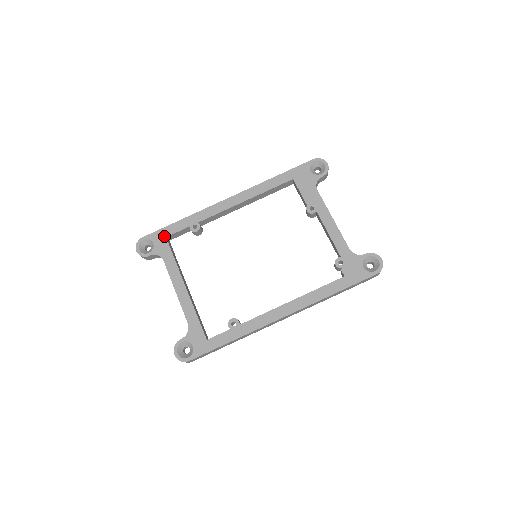
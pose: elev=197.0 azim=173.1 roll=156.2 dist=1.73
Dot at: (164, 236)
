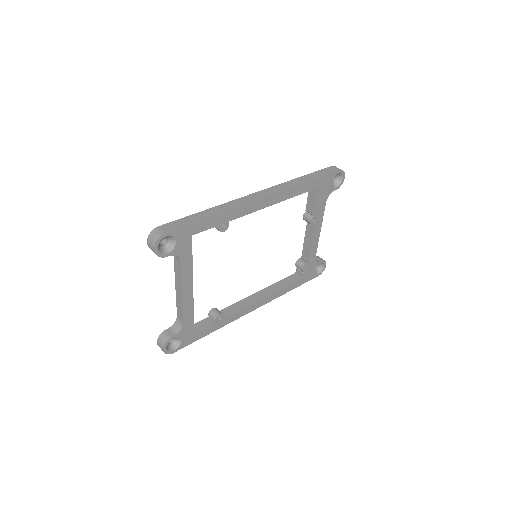
Dot at: (191, 234)
